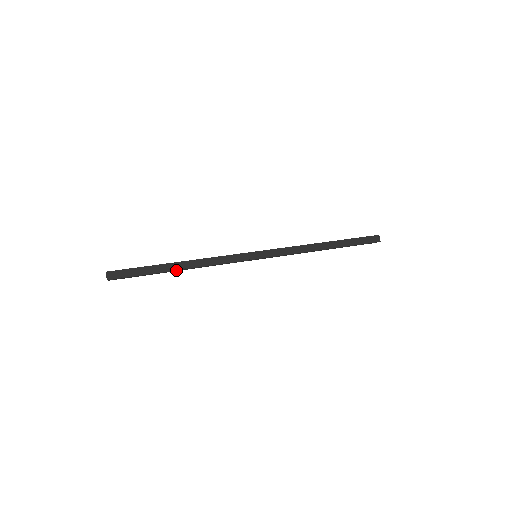
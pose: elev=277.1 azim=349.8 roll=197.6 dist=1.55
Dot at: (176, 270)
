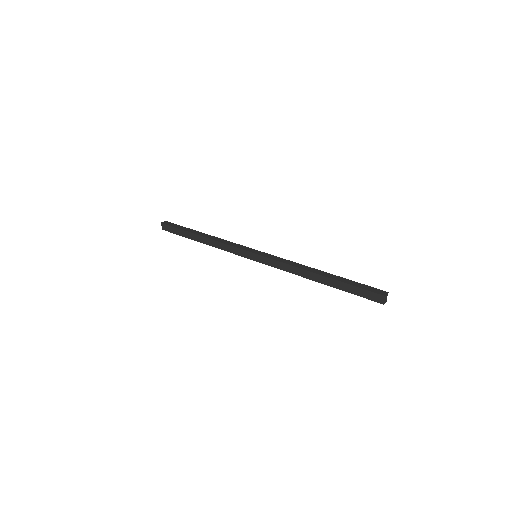
Dot at: (197, 234)
